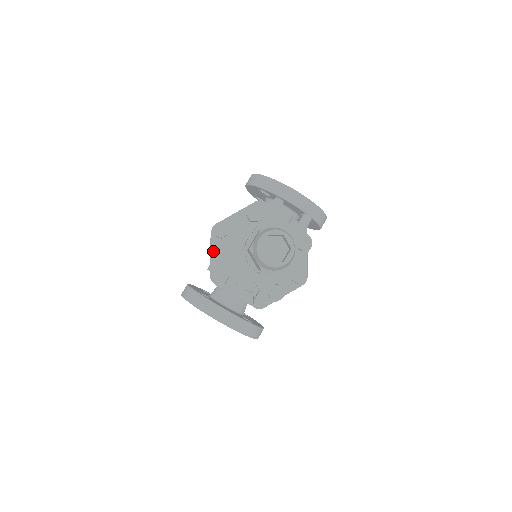
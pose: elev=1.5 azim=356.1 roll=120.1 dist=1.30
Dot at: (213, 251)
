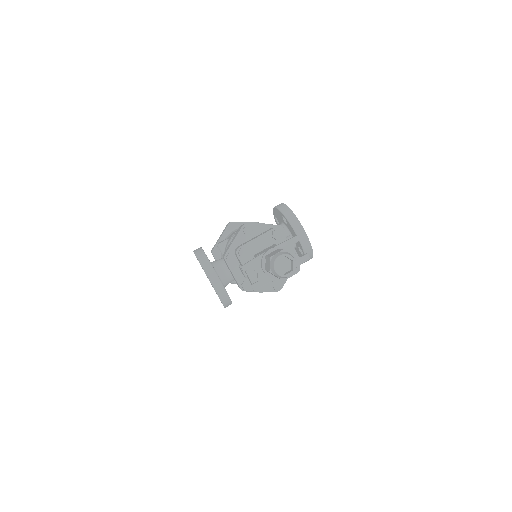
Dot at: (236, 239)
